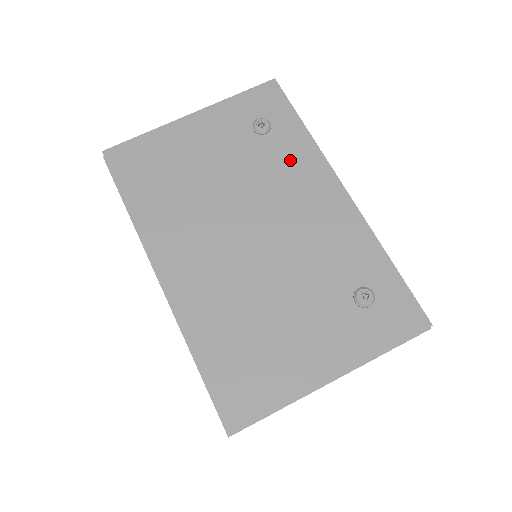
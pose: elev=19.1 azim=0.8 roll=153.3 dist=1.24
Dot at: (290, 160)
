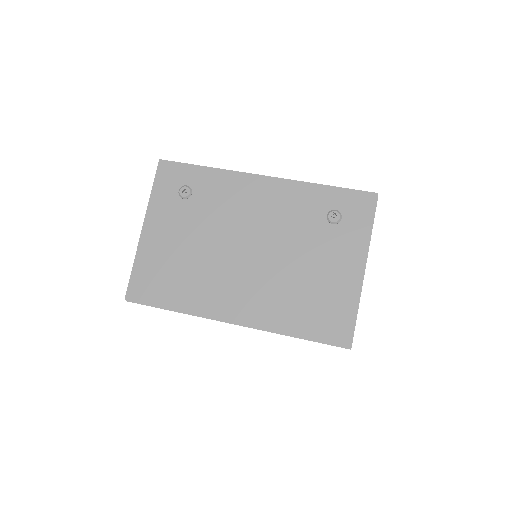
Dot at: (220, 193)
